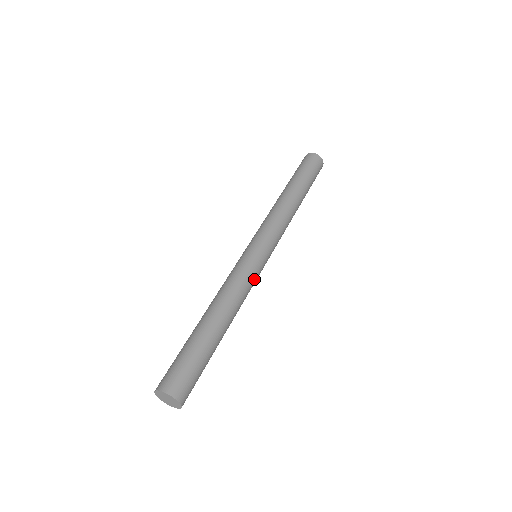
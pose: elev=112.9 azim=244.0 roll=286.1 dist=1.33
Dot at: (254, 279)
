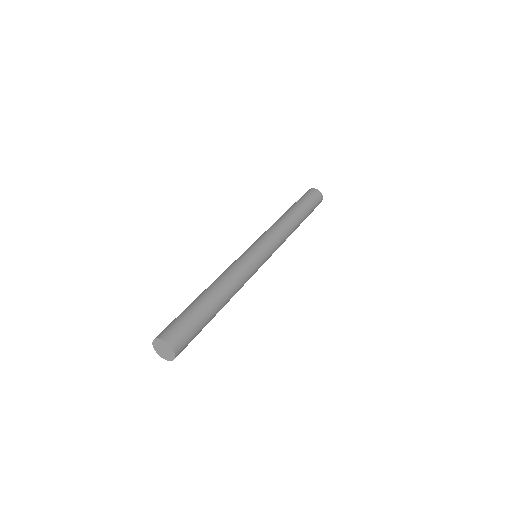
Dot at: (252, 273)
